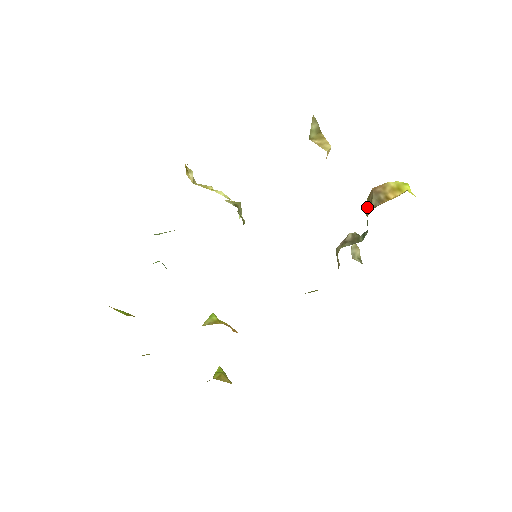
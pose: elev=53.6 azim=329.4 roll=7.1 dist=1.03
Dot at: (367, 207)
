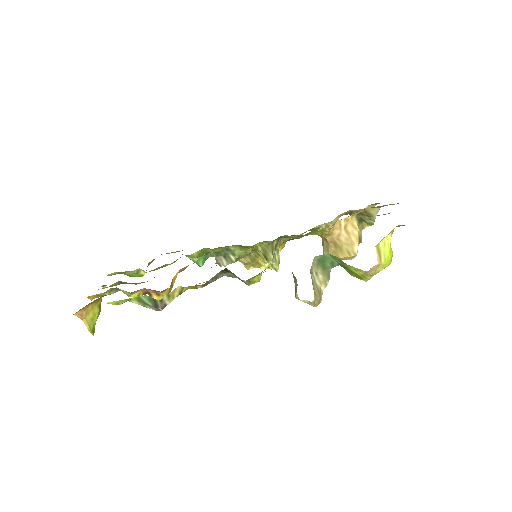
Dot at: occluded
